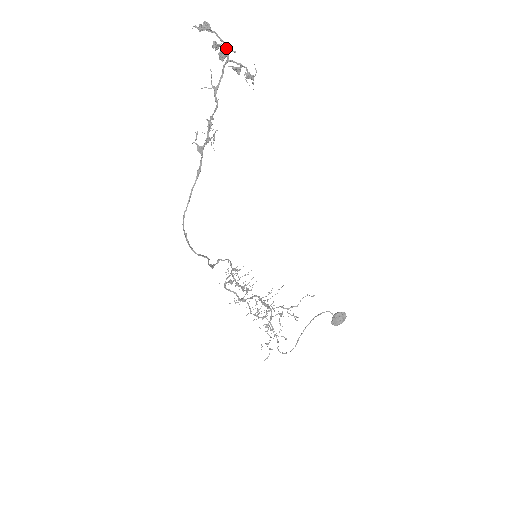
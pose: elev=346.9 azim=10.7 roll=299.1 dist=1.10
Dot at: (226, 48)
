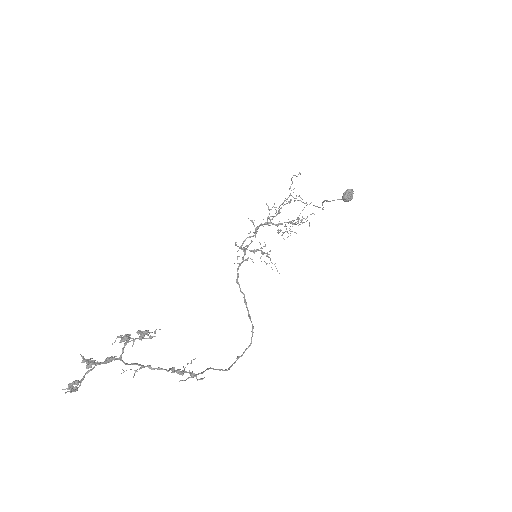
Dot at: (105, 363)
